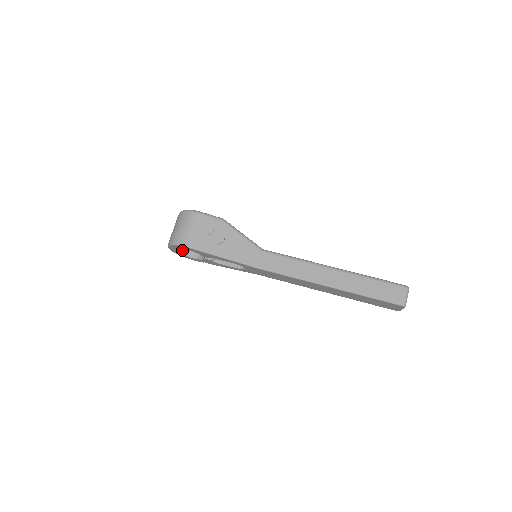
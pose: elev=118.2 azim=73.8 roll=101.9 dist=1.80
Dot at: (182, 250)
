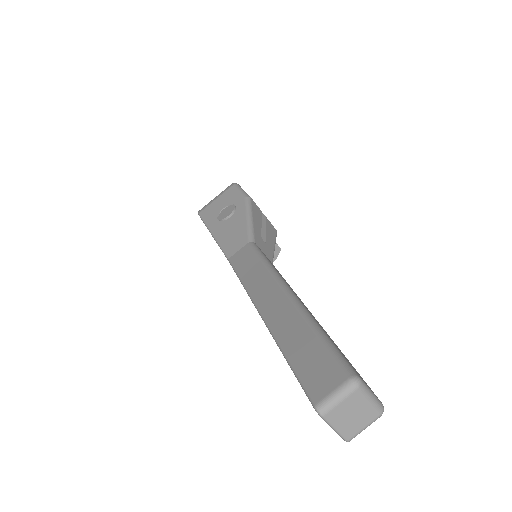
Dot at: occluded
